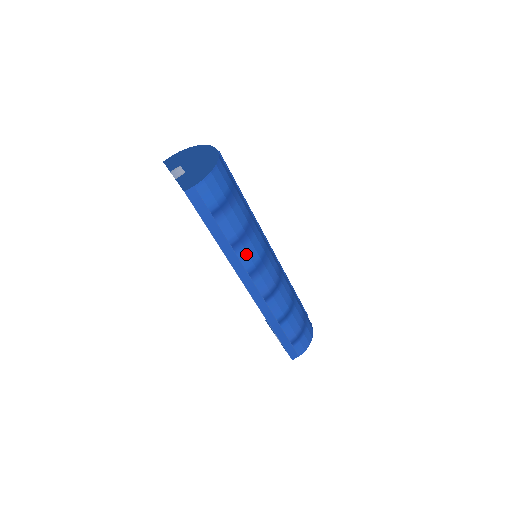
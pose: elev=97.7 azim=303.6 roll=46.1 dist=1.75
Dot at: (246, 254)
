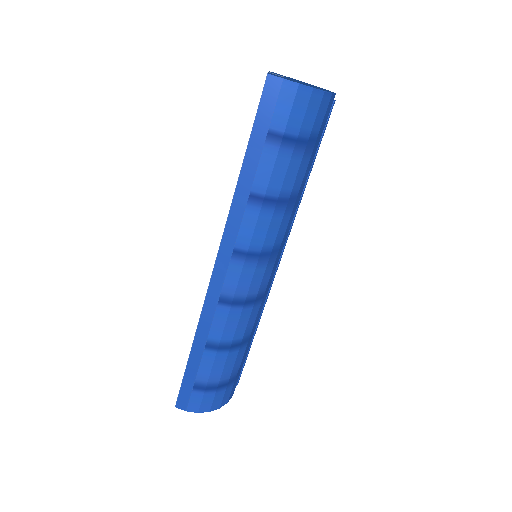
Dot at: (254, 223)
